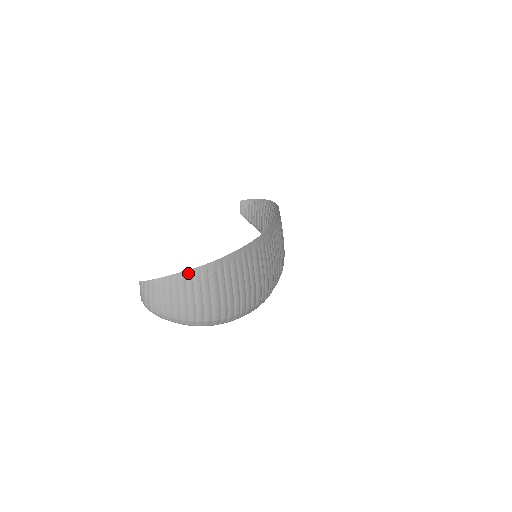
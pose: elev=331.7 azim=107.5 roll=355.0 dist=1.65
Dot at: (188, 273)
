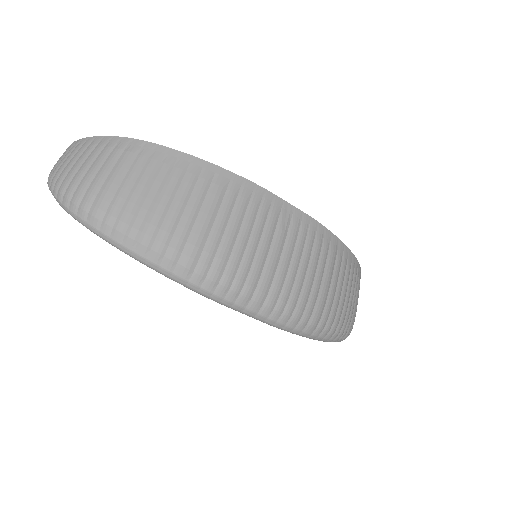
Dot at: (105, 139)
